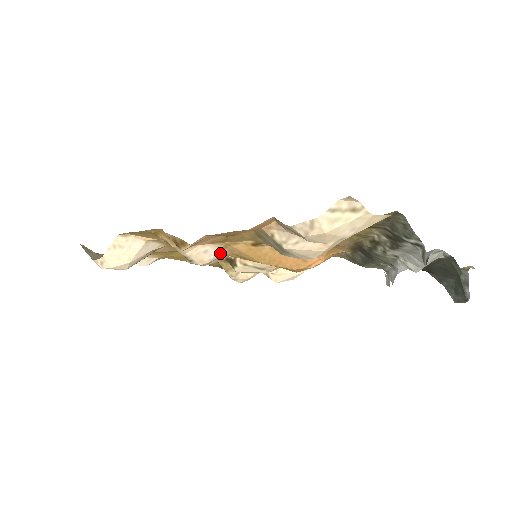
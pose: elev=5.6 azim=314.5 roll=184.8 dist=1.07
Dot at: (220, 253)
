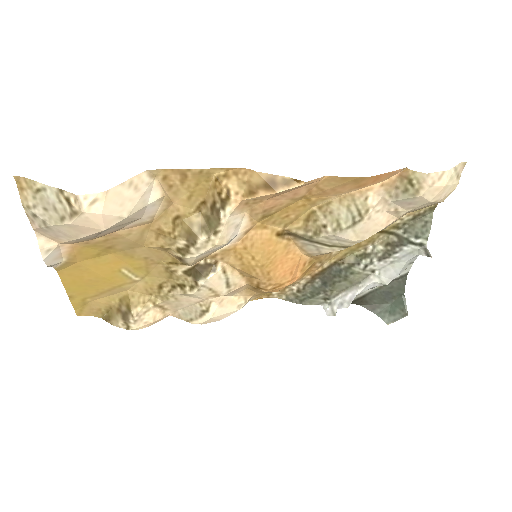
Dot at: (231, 240)
